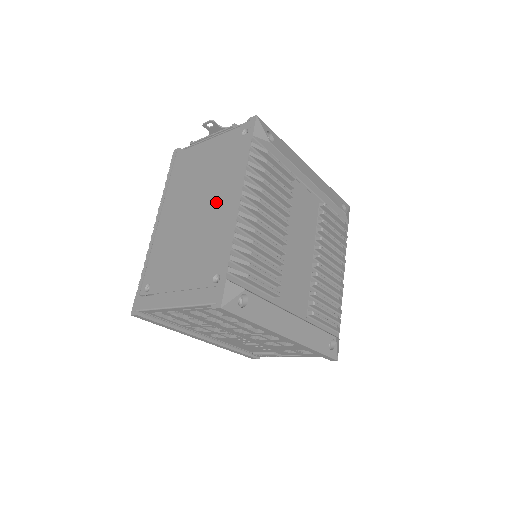
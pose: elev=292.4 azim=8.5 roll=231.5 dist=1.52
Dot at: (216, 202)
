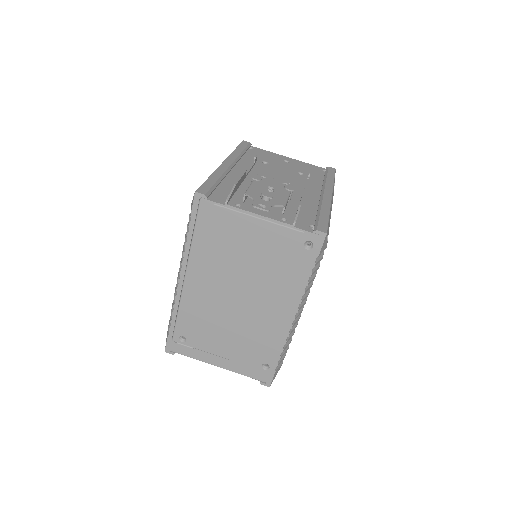
Dot at: (266, 303)
